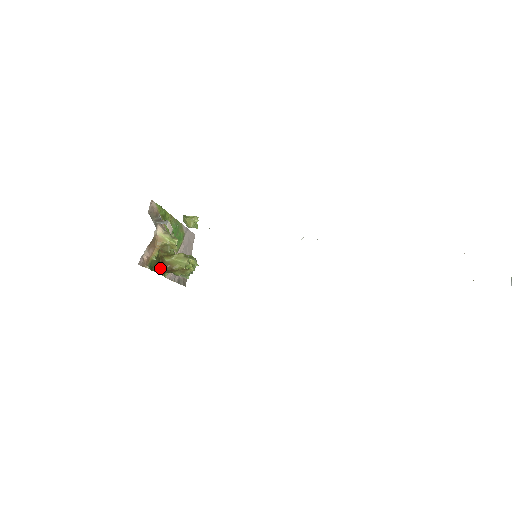
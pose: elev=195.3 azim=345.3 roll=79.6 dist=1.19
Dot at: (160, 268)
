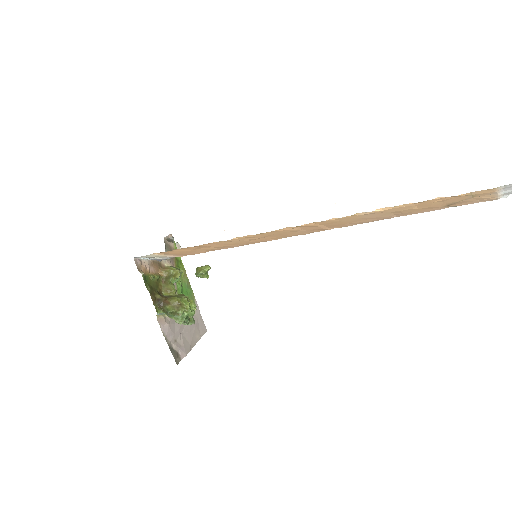
Dot at: (155, 295)
